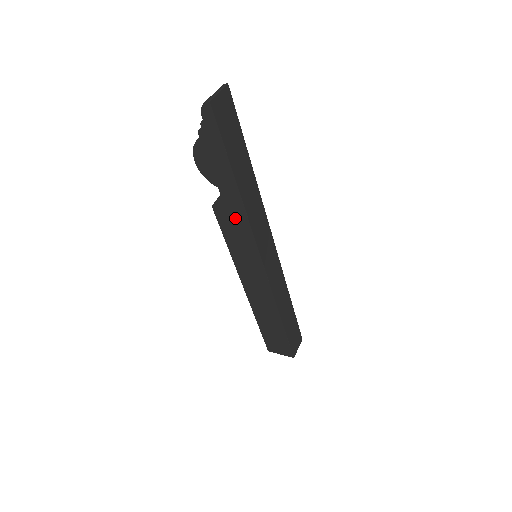
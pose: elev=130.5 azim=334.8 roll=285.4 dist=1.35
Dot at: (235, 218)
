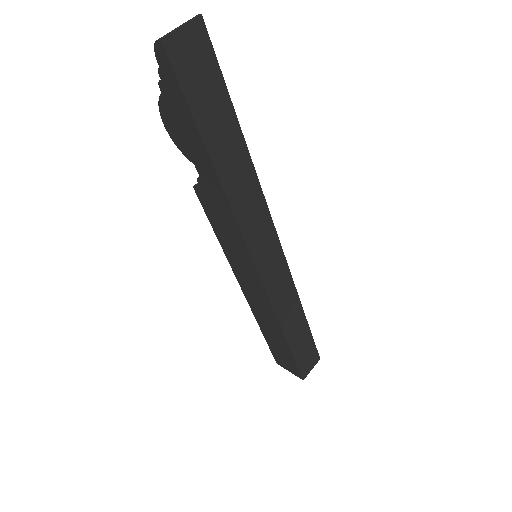
Dot at: (219, 207)
